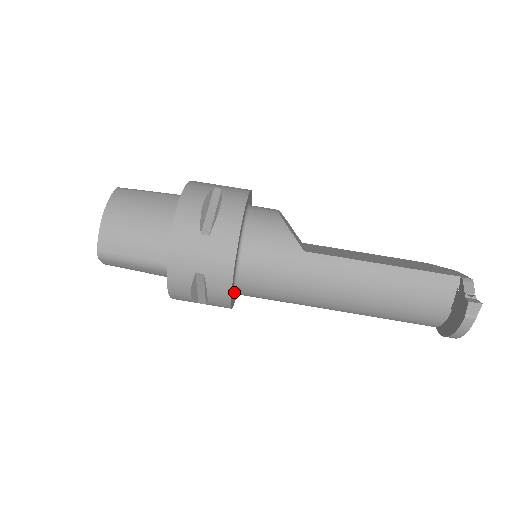
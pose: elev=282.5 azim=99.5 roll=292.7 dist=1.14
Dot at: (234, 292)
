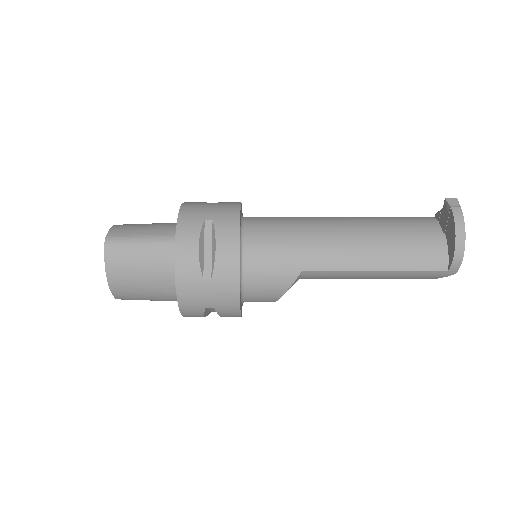
Dot at: (240, 259)
